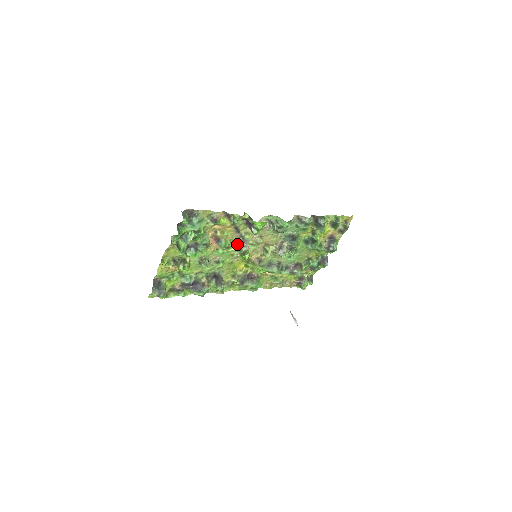
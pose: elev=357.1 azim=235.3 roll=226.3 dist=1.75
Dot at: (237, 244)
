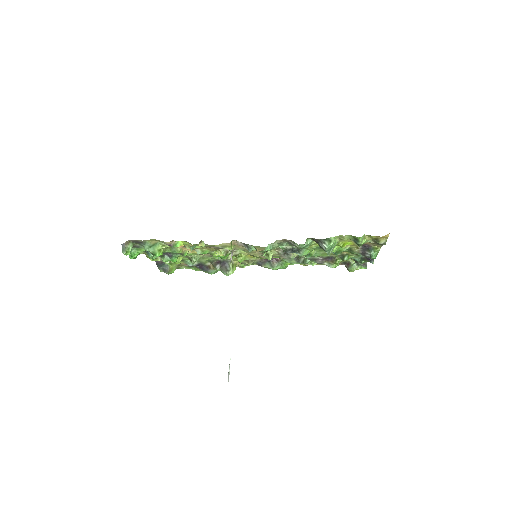
Dot at: (220, 251)
